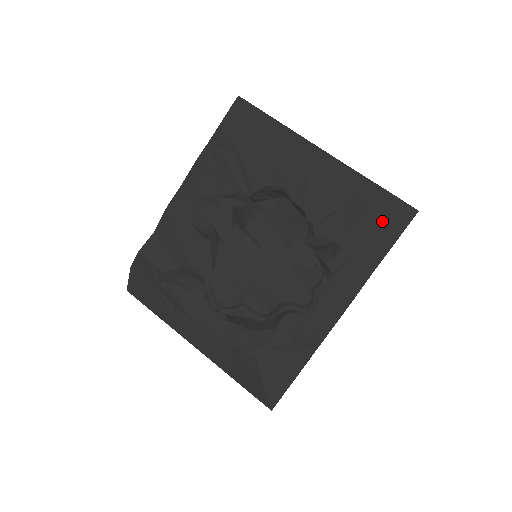
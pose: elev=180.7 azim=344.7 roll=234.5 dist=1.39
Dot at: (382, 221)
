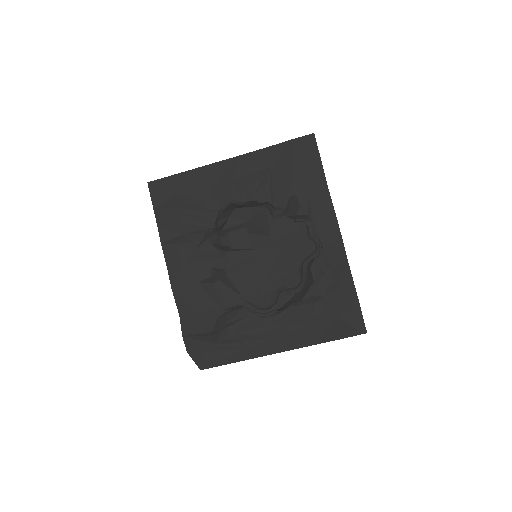
Dot at: (302, 159)
